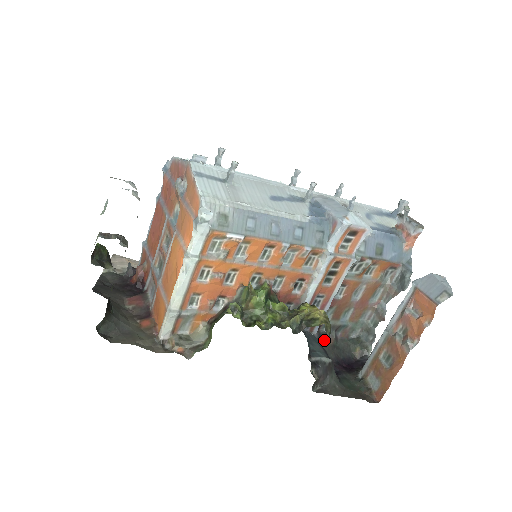
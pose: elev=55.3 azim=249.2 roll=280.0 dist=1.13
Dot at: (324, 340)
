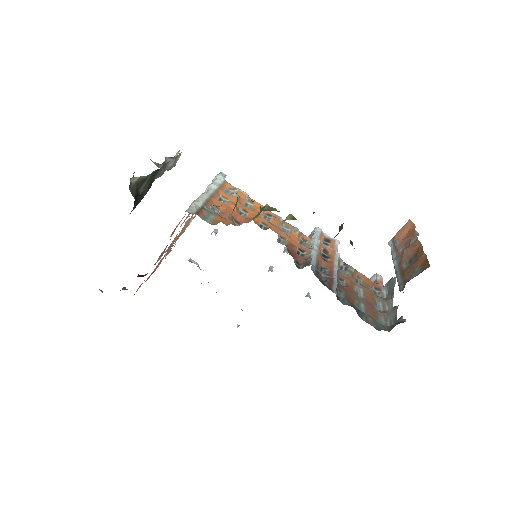
Dot at: occluded
